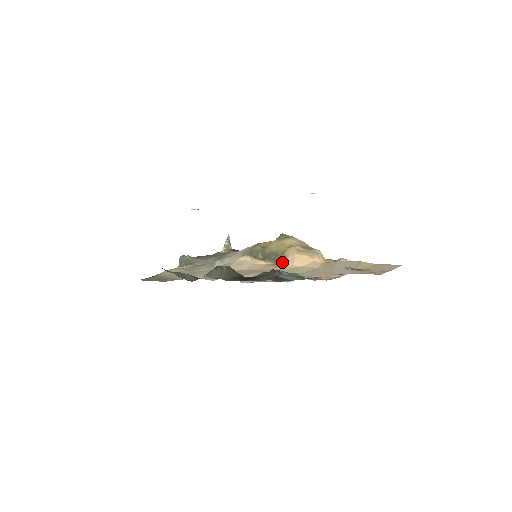
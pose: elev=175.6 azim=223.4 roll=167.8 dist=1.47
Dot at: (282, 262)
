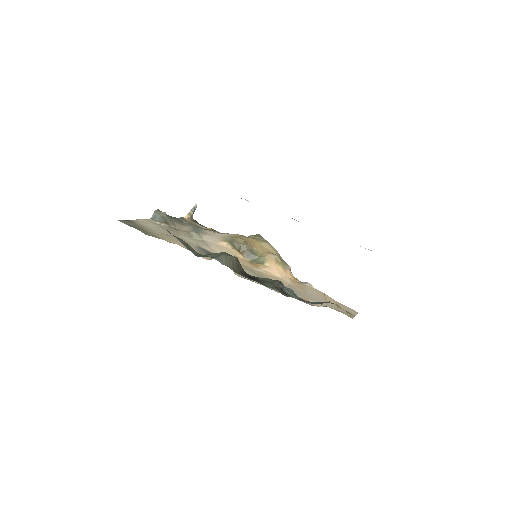
Dot at: (260, 264)
